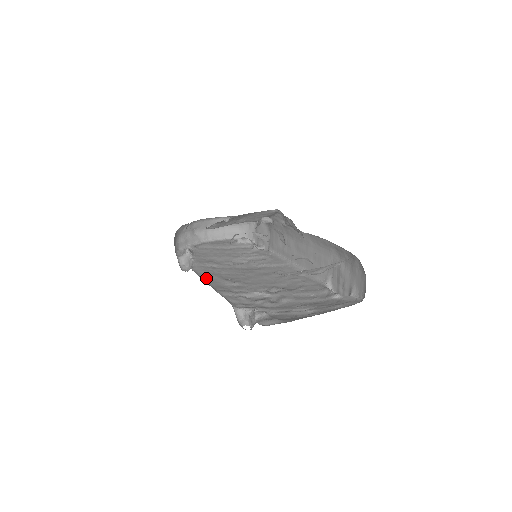
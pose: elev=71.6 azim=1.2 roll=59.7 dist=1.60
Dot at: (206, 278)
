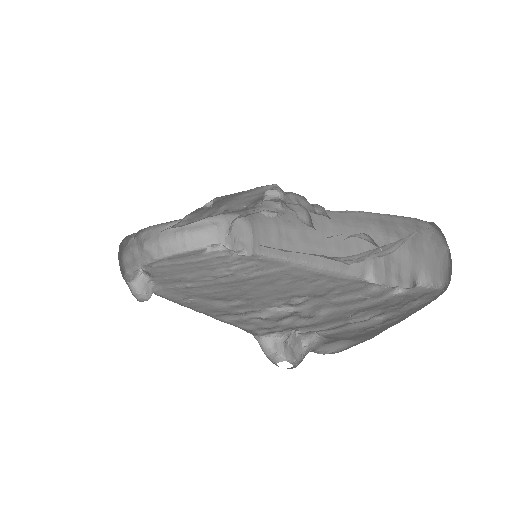
Dot at: (184, 303)
